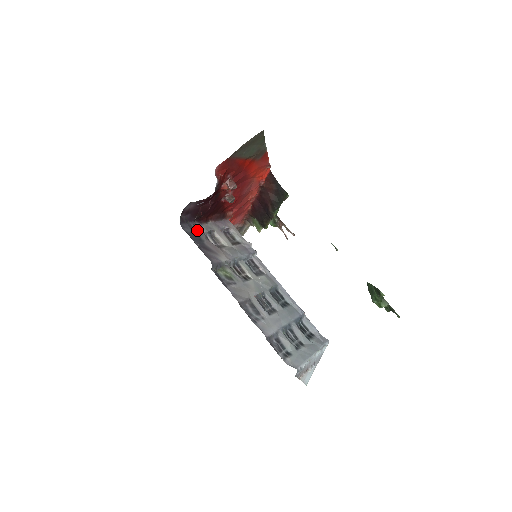
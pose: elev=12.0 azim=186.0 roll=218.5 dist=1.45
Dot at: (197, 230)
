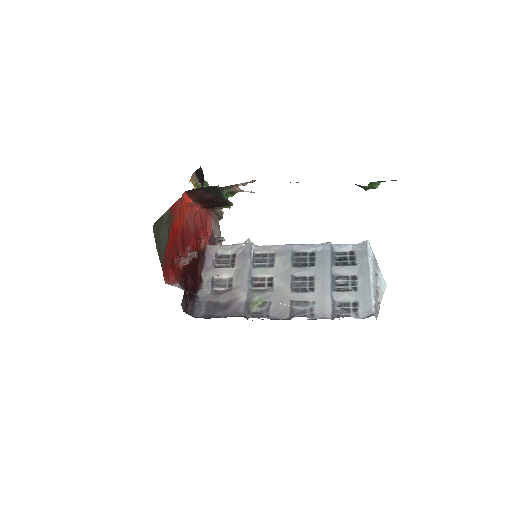
Dot at: (206, 300)
